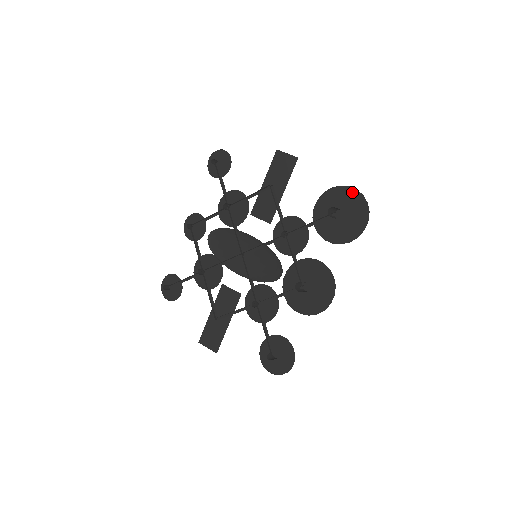
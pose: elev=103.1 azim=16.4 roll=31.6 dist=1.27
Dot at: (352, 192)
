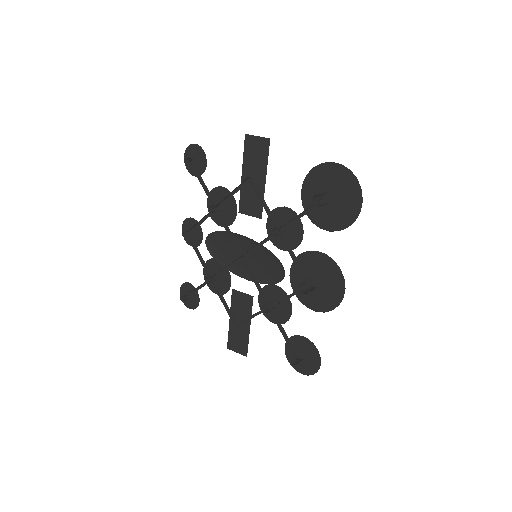
Dot at: (337, 168)
